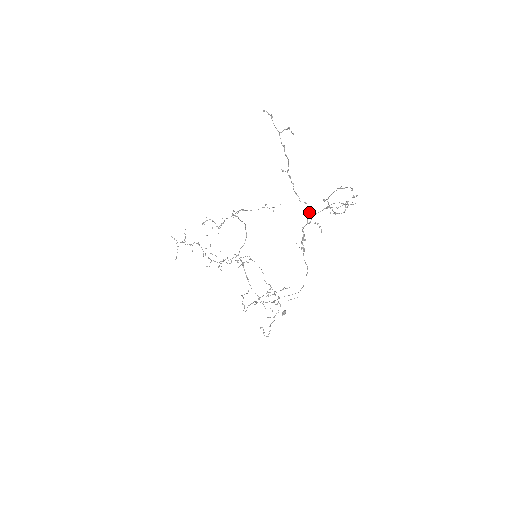
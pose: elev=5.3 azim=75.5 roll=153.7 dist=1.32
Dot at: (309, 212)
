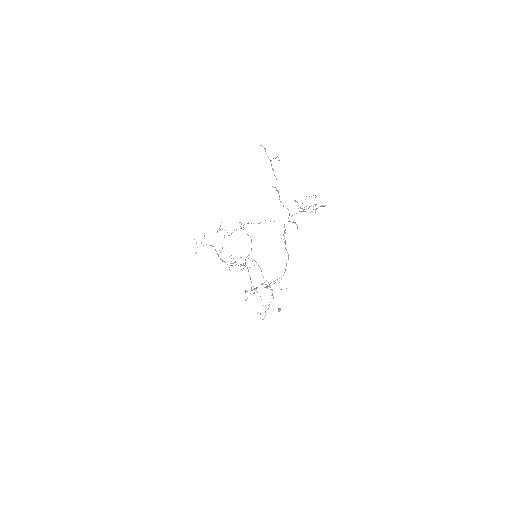
Dot at: (289, 214)
